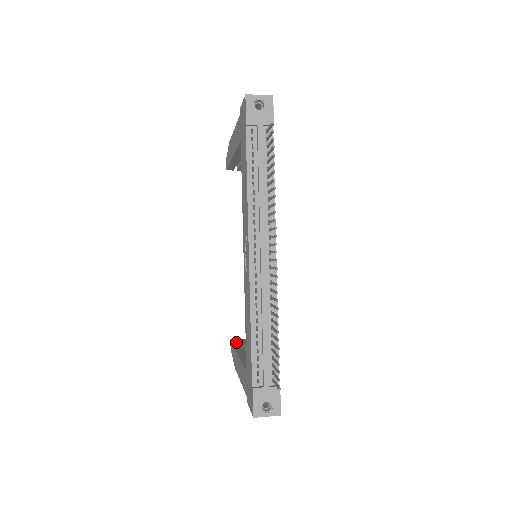
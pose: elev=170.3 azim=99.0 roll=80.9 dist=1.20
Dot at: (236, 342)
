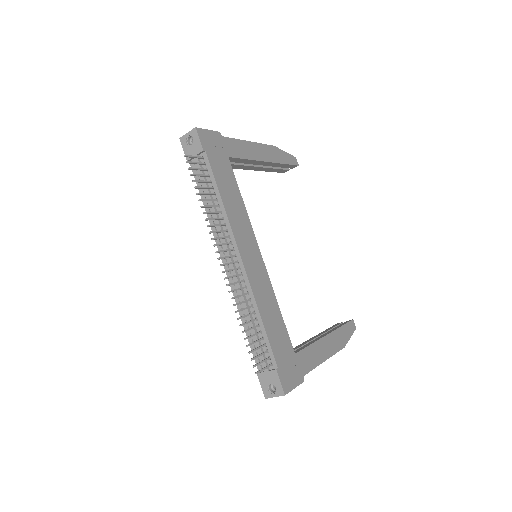
Dot at: (334, 326)
